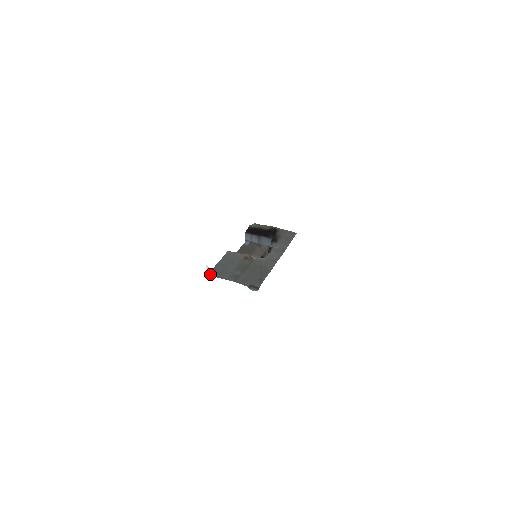
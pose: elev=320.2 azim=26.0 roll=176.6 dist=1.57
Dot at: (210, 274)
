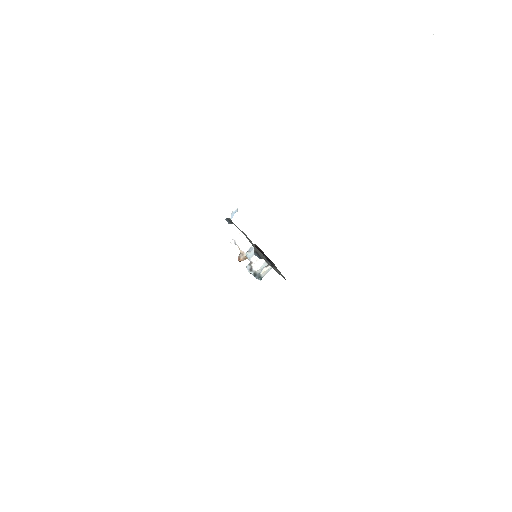
Dot at: (231, 217)
